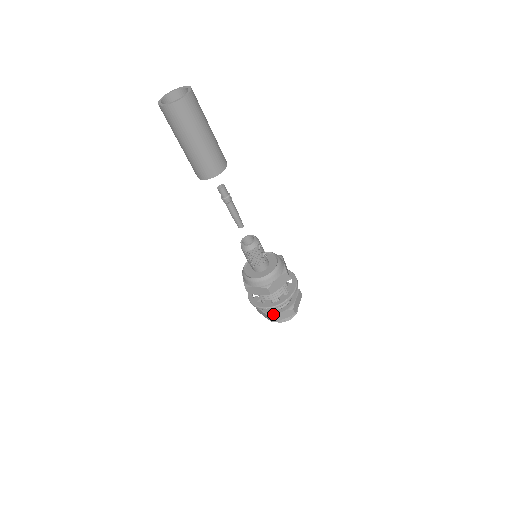
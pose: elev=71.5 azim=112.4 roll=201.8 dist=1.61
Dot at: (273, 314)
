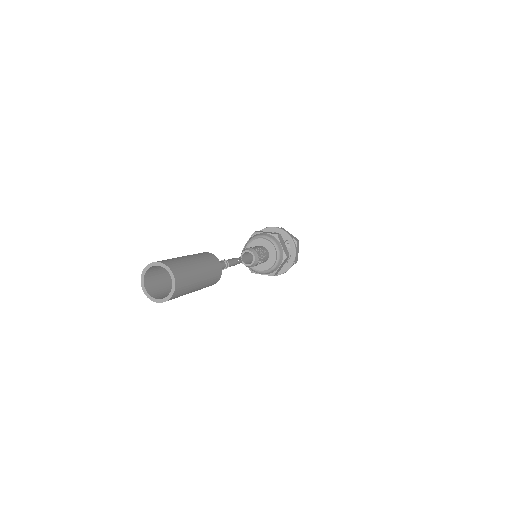
Dot at: occluded
